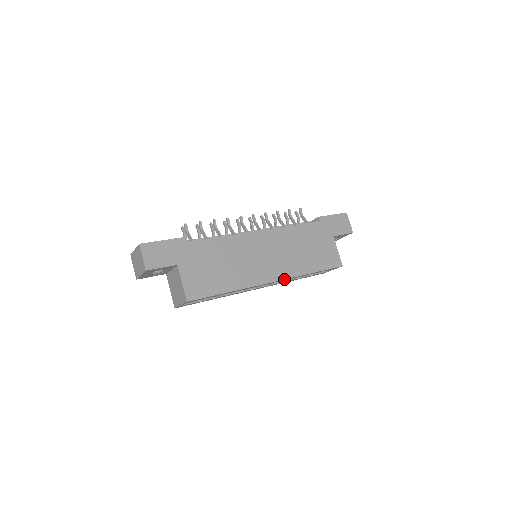
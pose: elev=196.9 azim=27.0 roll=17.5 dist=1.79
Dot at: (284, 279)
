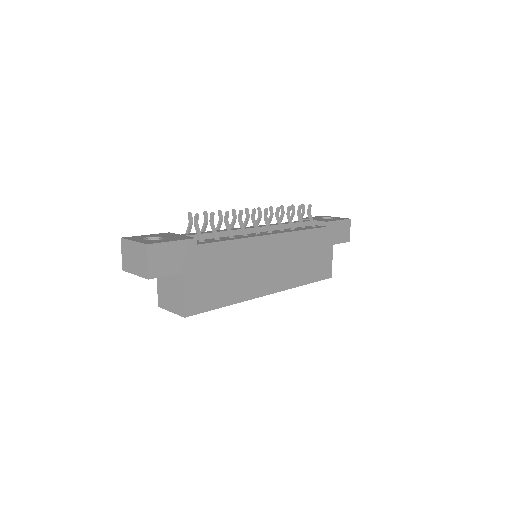
Dot at: (280, 291)
